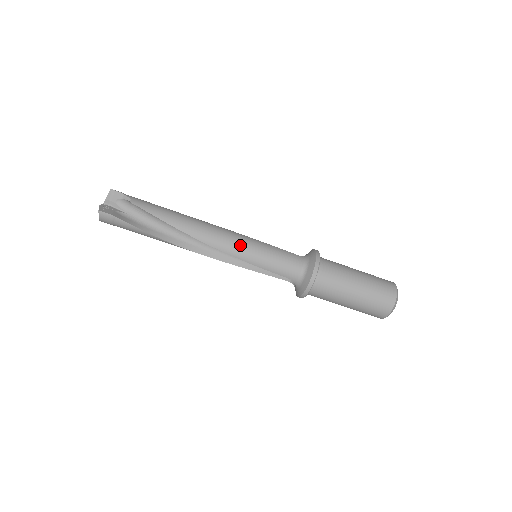
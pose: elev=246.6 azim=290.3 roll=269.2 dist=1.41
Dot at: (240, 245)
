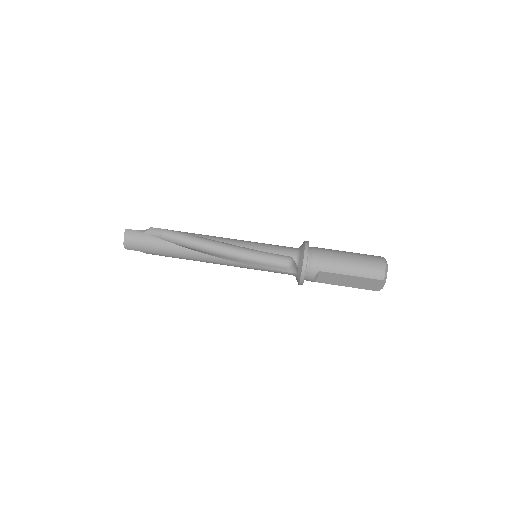
Dot at: (241, 240)
